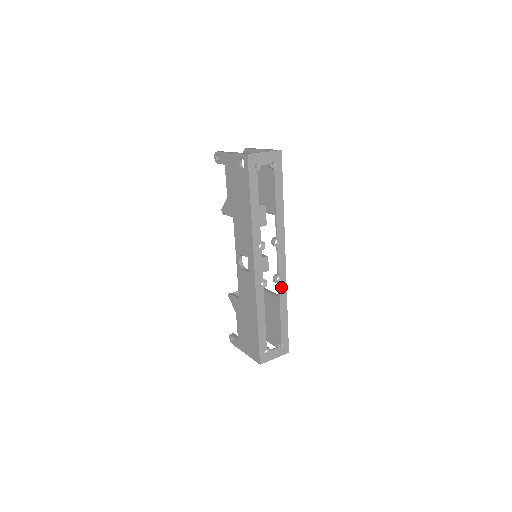
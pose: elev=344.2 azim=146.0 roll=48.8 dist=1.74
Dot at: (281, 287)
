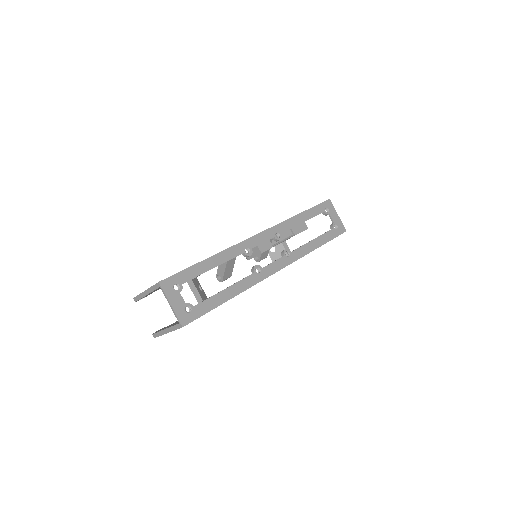
Dot at: (252, 277)
